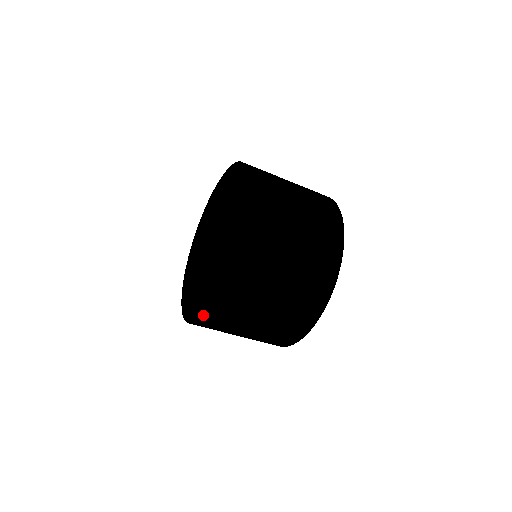
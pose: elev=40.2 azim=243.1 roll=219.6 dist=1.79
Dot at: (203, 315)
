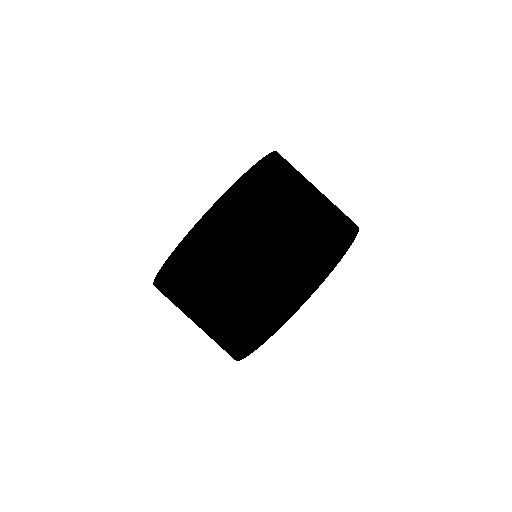
Dot at: (238, 181)
